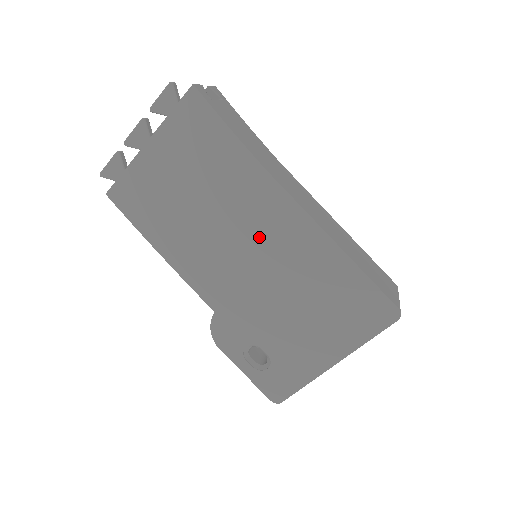
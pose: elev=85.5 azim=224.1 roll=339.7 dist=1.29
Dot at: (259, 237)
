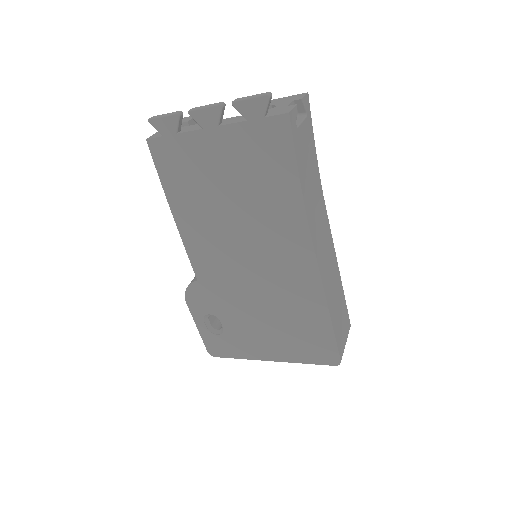
Dot at: (268, 259)
